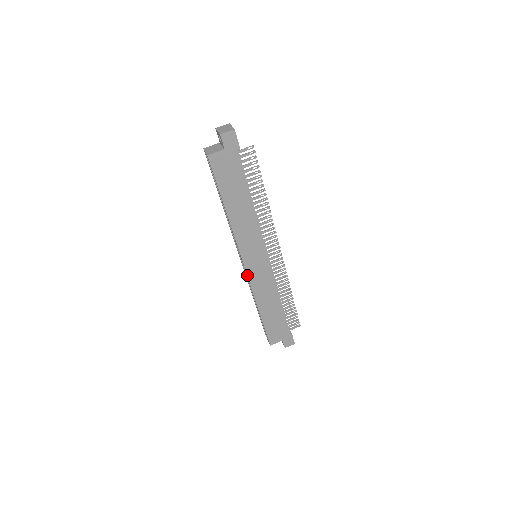
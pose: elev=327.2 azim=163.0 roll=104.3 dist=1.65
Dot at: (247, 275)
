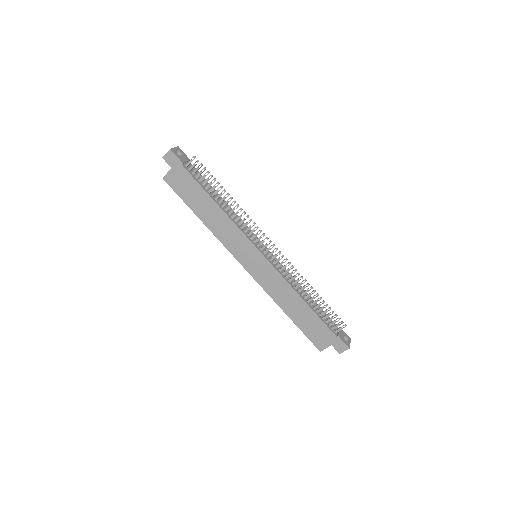
Dot at: (252, 276)
